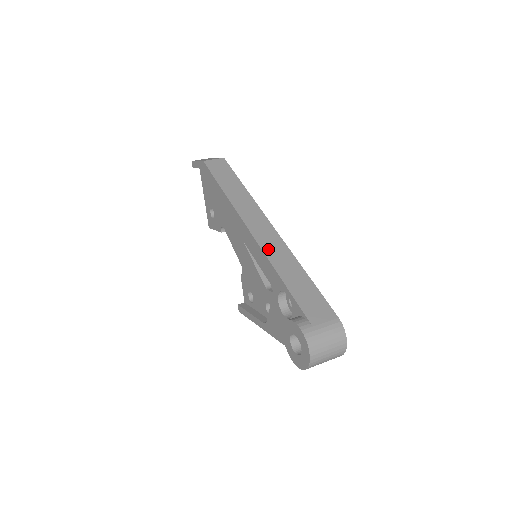
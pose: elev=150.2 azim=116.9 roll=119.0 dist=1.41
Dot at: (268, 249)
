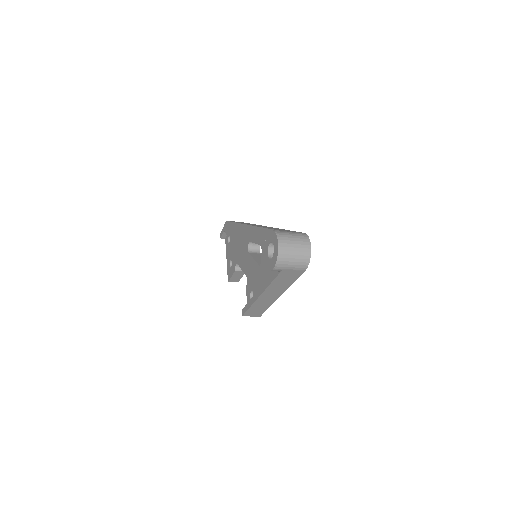
Dot at: (260, 226)
